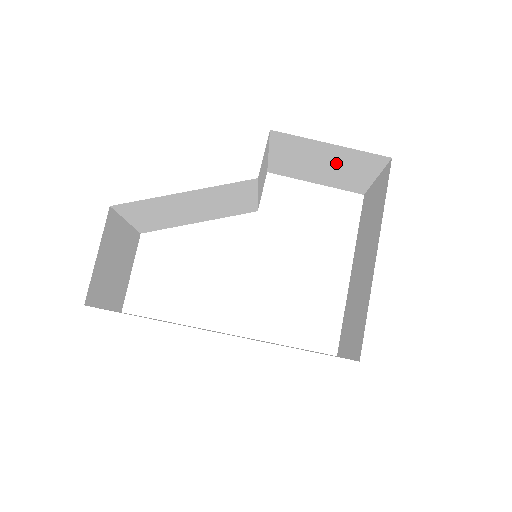
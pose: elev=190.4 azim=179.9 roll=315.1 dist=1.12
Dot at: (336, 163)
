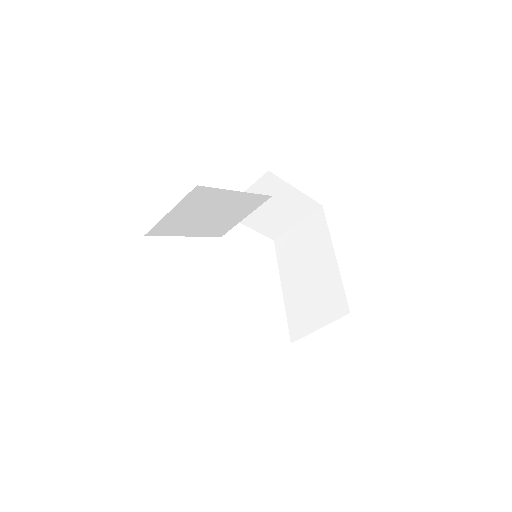
Dot at: (283, 207)
